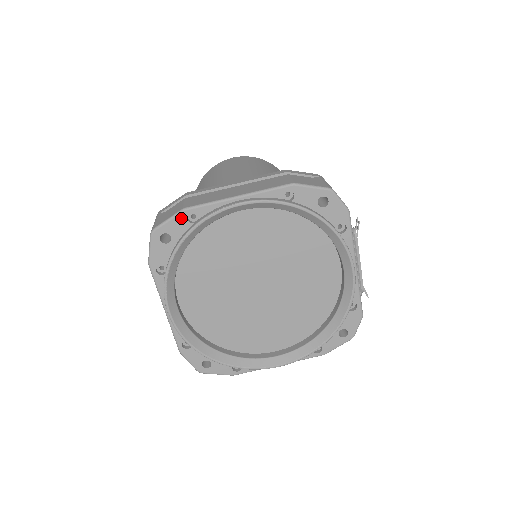
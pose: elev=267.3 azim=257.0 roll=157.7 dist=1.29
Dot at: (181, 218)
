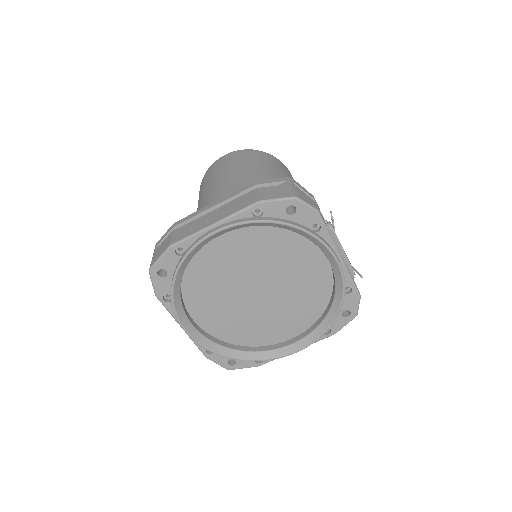
Dot at: (170, 254)
